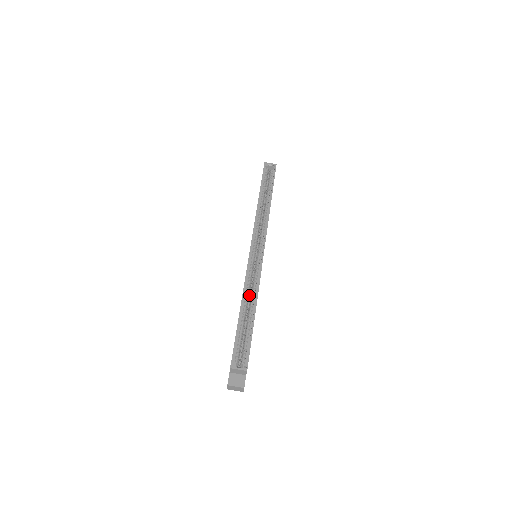
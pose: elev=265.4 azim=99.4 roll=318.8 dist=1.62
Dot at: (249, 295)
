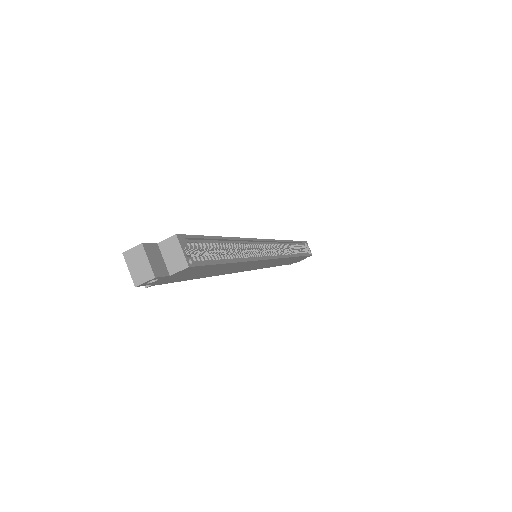
Dot at: (237, 252)
